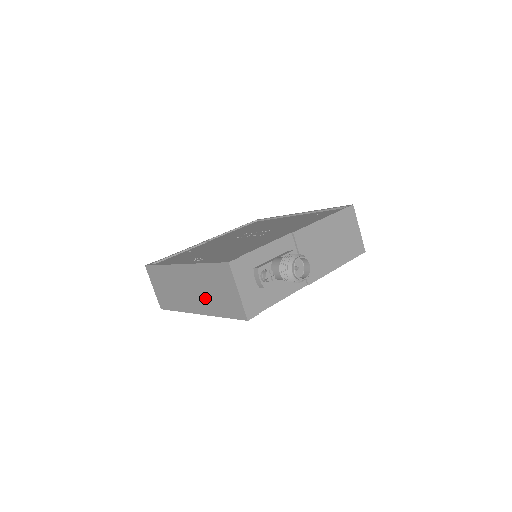
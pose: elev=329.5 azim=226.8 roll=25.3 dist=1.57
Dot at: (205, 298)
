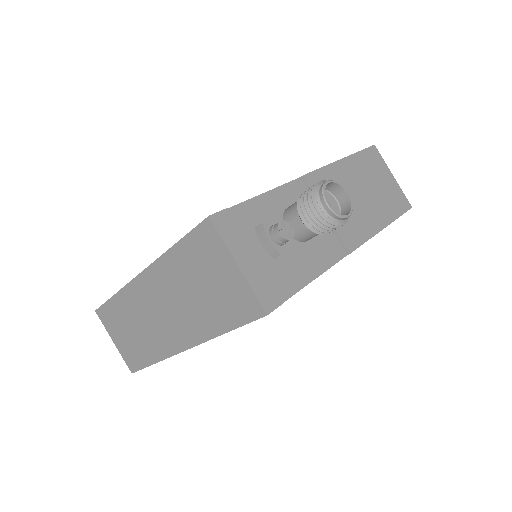
Dot at: (188, 313)
